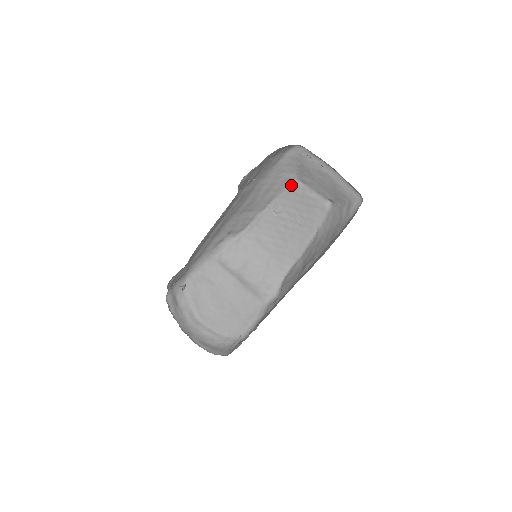
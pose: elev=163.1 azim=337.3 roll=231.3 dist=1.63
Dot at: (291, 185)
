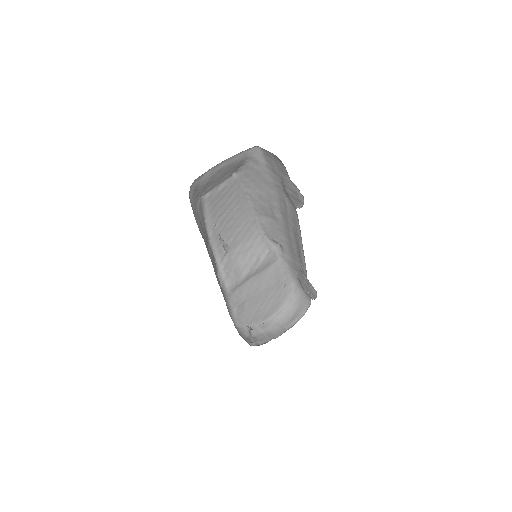
Dot at: (203, 204)
